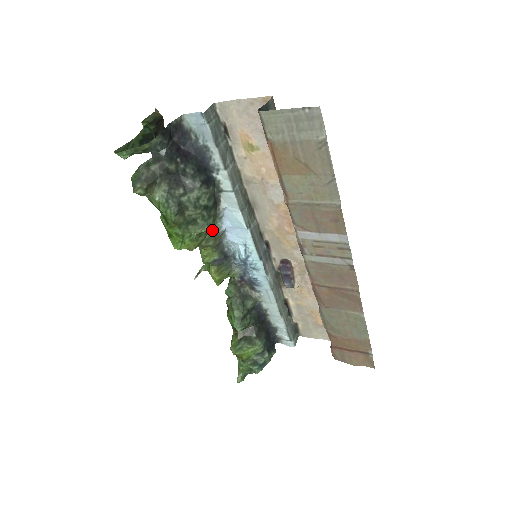
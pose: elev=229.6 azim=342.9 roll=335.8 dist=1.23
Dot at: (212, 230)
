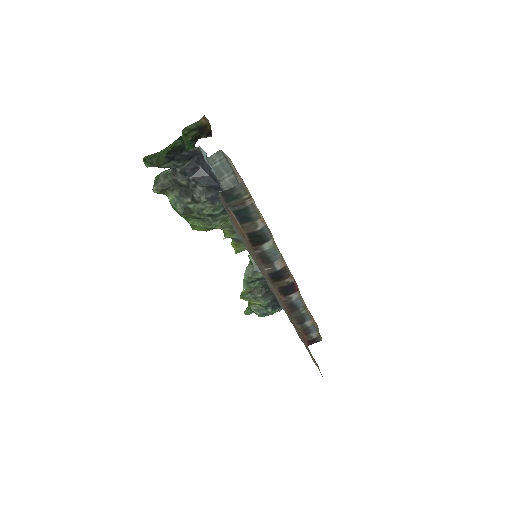
Dot at: (229, 222)
